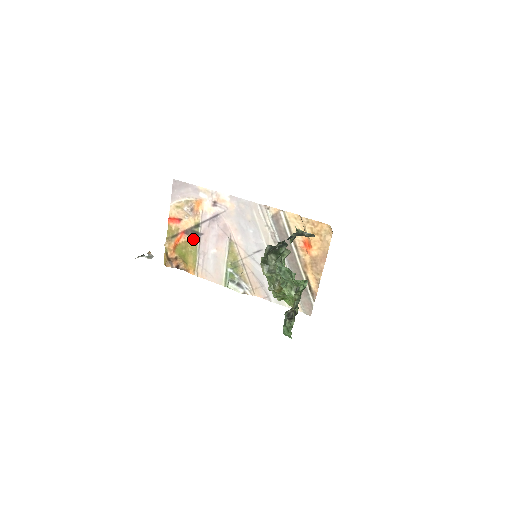
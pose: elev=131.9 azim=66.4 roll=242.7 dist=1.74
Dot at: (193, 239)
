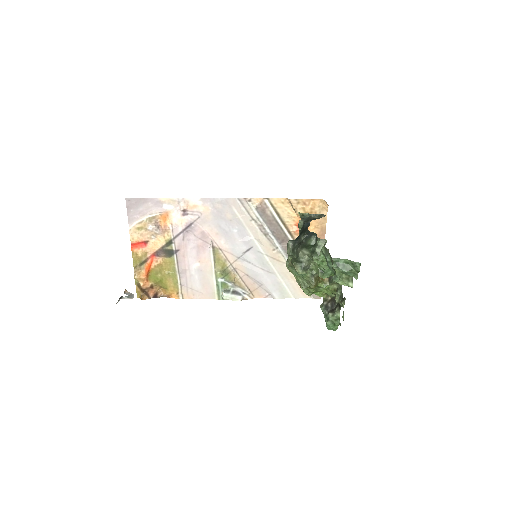
Dot at: (168, 259)
